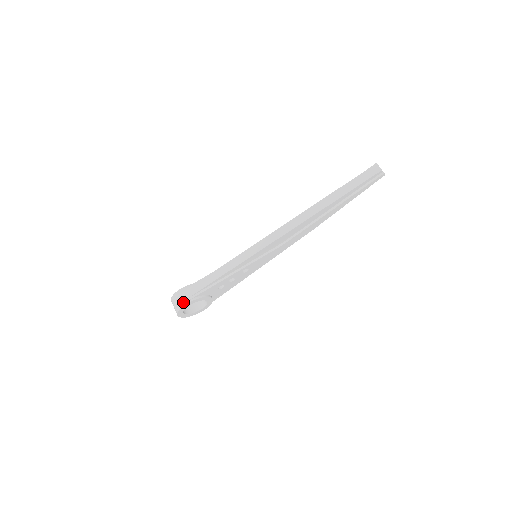
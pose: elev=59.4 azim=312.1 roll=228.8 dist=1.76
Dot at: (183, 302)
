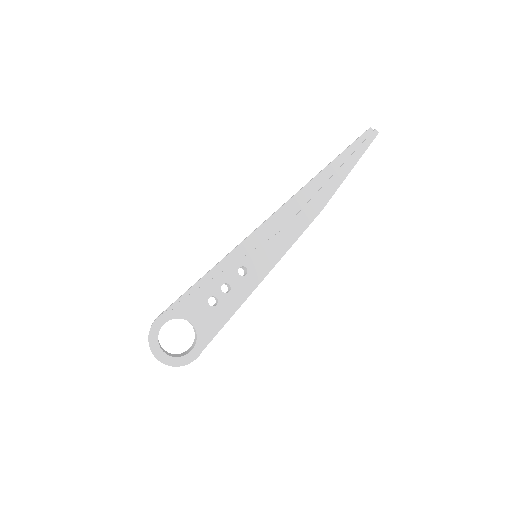
Dot at: (157, 318)
